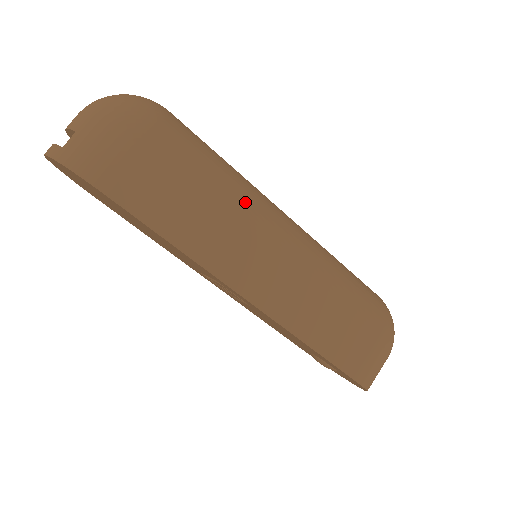
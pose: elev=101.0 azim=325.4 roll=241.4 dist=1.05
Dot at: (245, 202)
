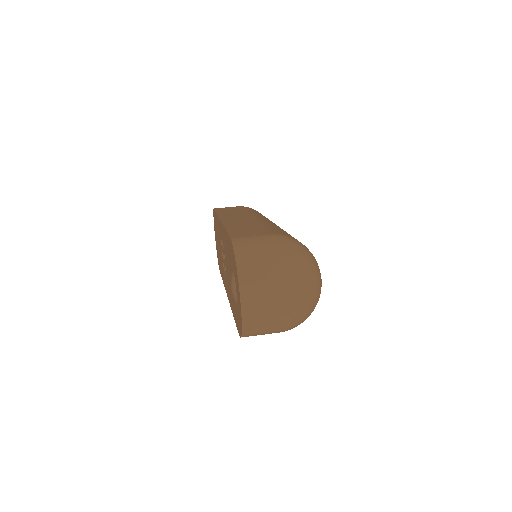
Dot at: occluded
